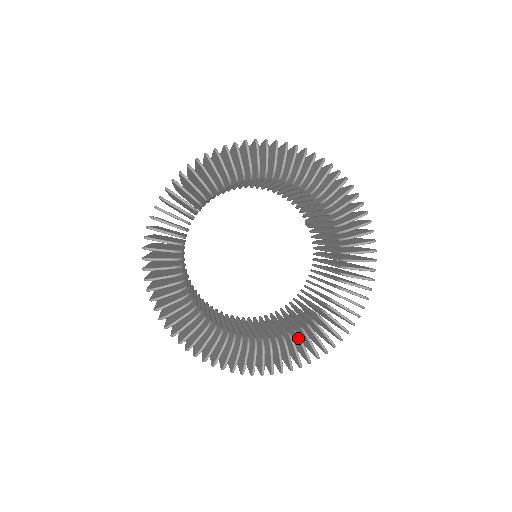
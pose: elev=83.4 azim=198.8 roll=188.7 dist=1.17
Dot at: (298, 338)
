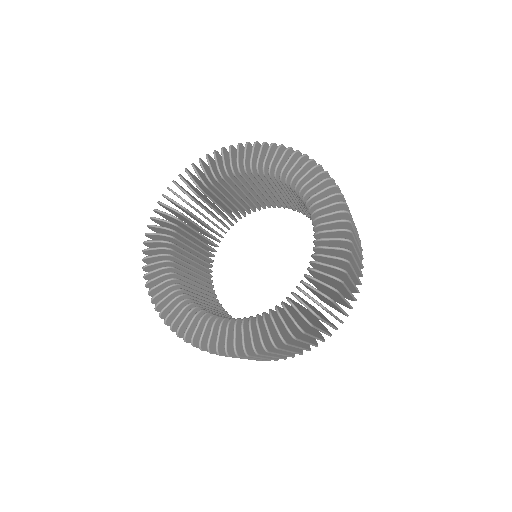
Dot at: (282, 306)
